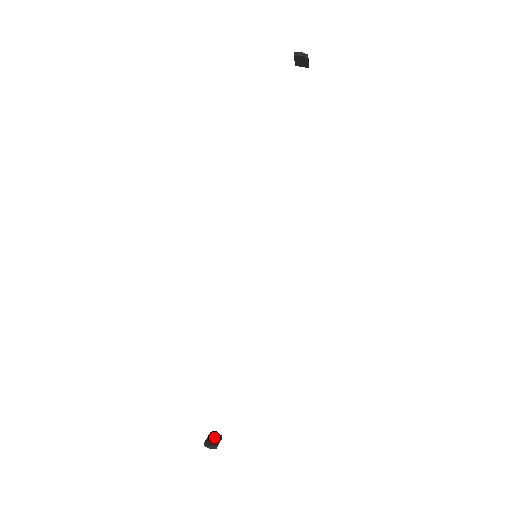
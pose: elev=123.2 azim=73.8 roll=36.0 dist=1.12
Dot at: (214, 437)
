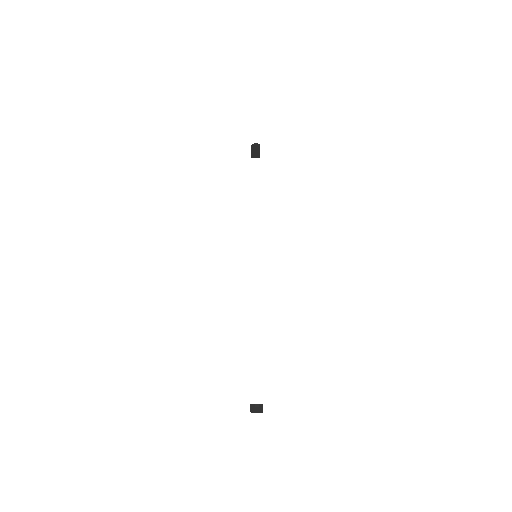
Dot at: occluded
